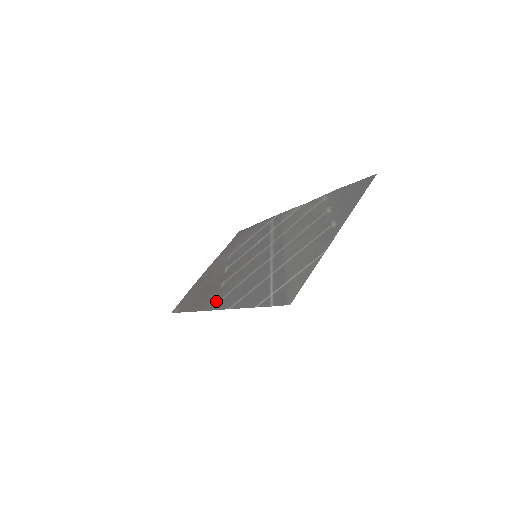
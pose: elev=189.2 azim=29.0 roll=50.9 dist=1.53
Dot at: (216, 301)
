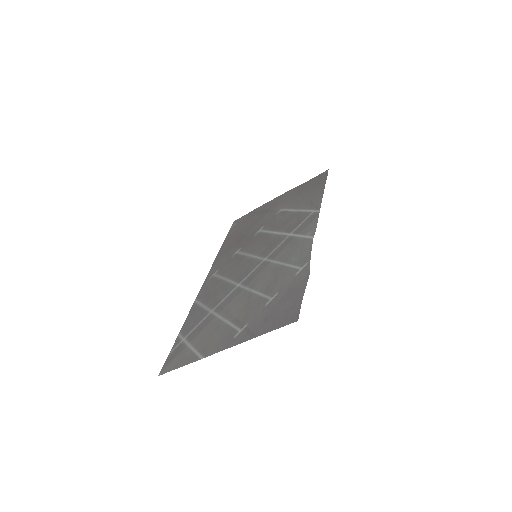
Dot at: (215, 270)
